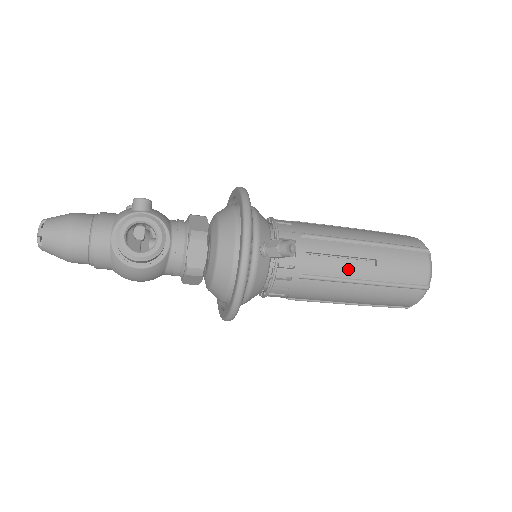
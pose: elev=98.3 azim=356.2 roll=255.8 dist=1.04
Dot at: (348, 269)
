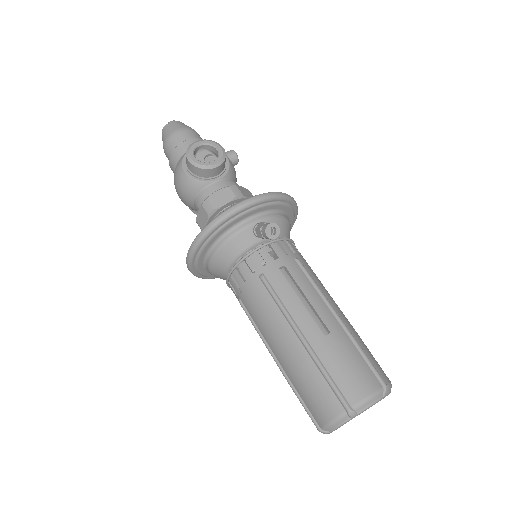
Dot at: (300, 311)
